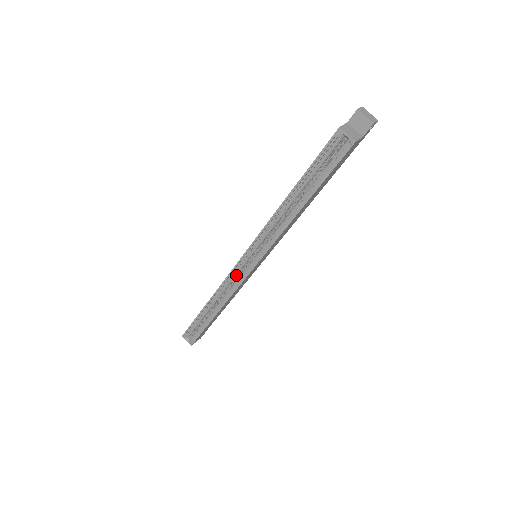
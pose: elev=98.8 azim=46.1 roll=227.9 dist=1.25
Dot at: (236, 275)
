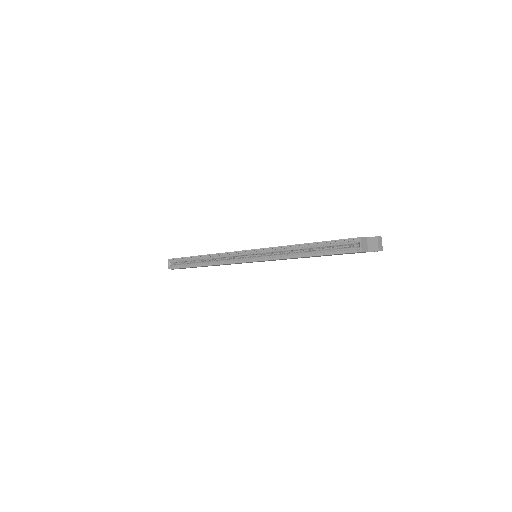
Dot at: (235, 256)
